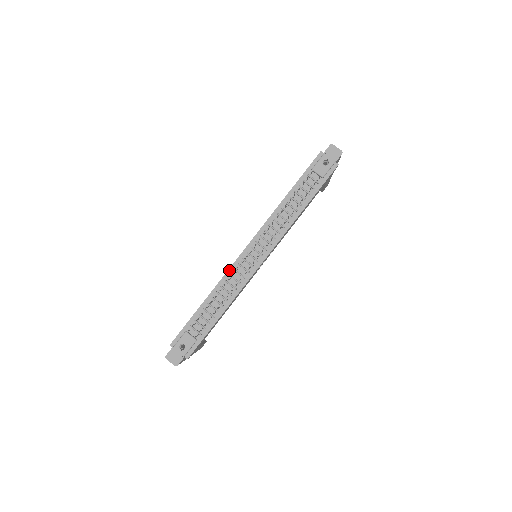
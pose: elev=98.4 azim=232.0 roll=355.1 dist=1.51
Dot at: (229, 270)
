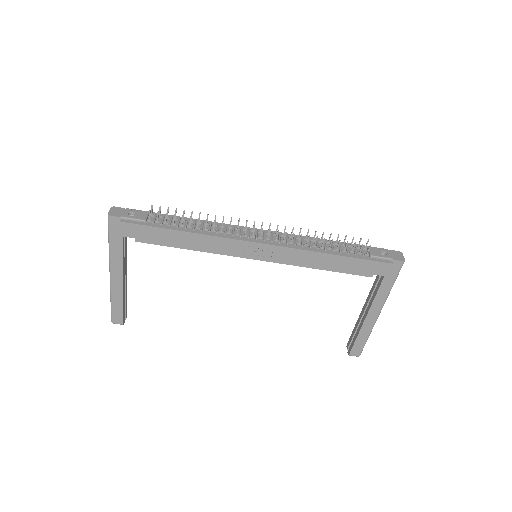
Dot at: occluded
